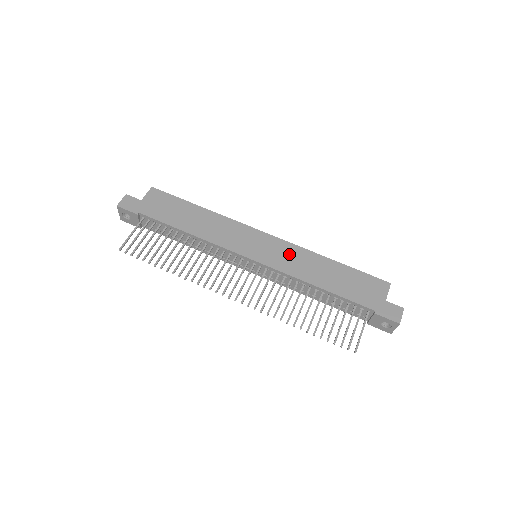
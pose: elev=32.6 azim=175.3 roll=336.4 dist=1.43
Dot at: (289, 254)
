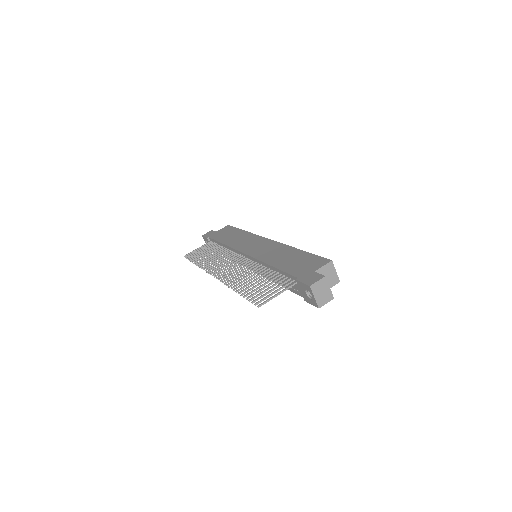
Dot at: (271, 248)
